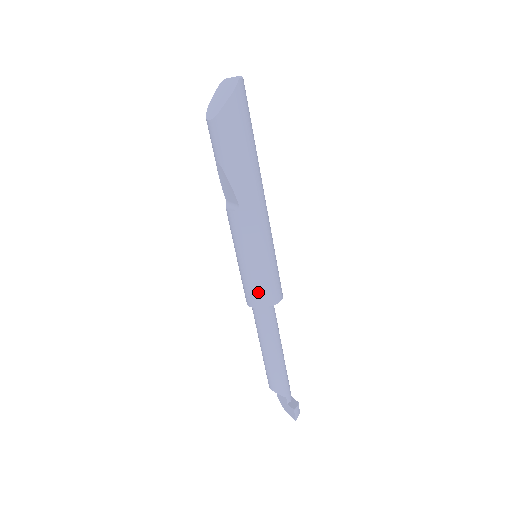
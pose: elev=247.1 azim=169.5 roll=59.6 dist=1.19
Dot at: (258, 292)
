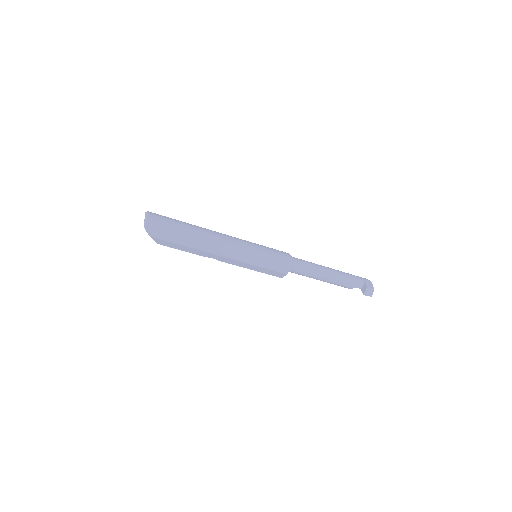
Dot at: (272, 274)
